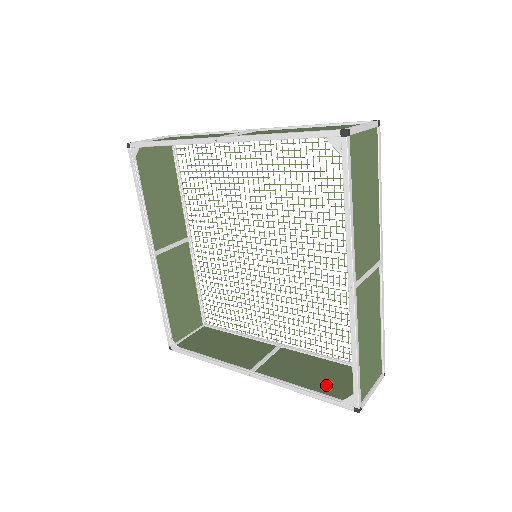
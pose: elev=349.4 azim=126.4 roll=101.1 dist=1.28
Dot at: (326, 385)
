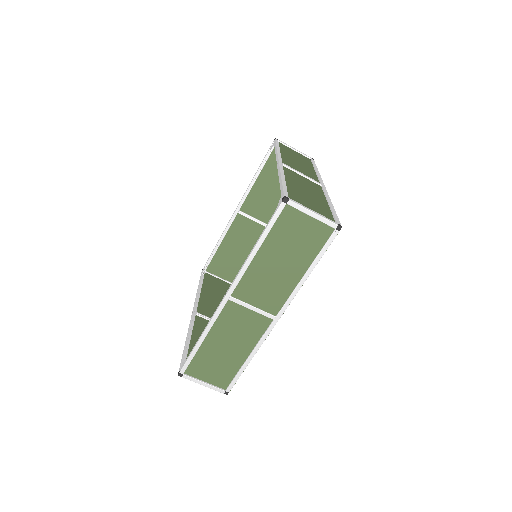
Dot at: occluded
